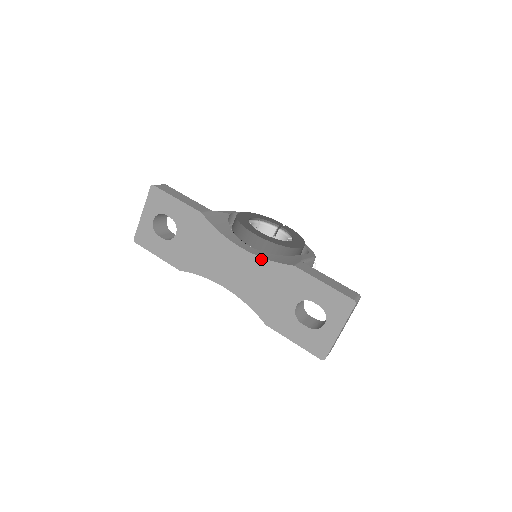
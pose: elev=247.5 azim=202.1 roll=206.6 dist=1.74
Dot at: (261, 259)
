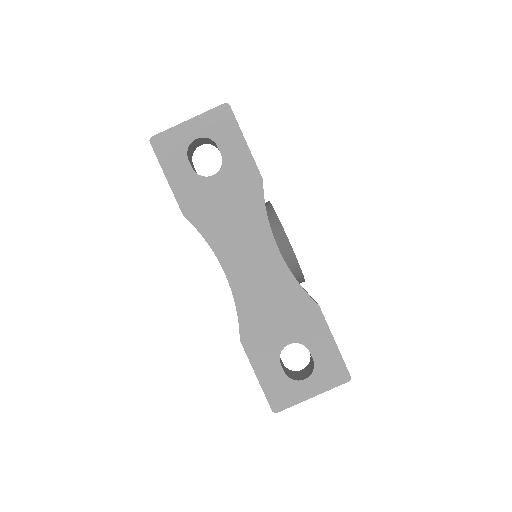
Dot at: (290, 274)
